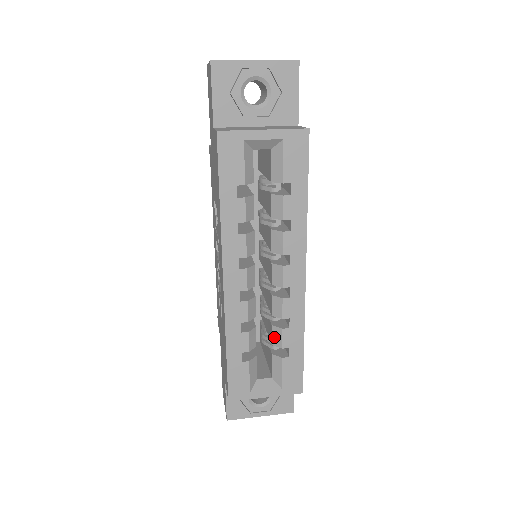
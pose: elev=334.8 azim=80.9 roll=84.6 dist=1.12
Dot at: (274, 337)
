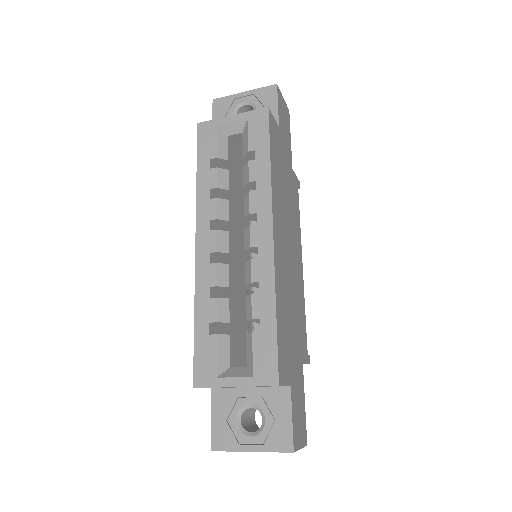
Dot at: (247, 310)
